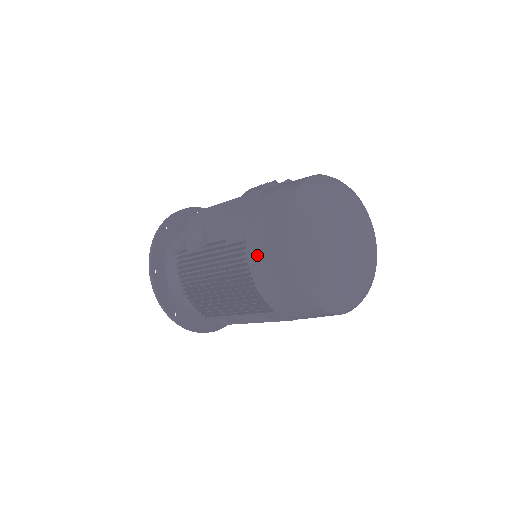
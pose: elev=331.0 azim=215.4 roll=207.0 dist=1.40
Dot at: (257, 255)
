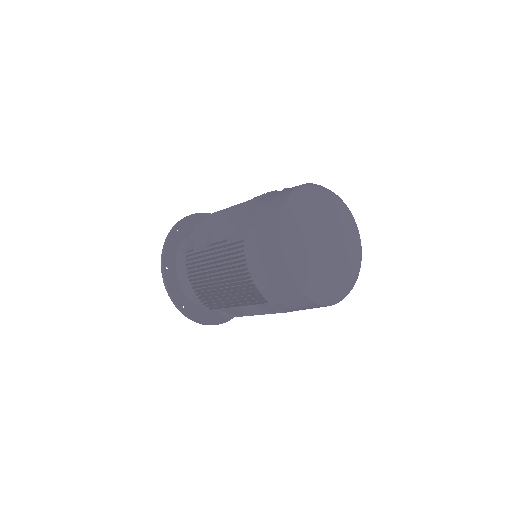
Dot at: (253, 252)
